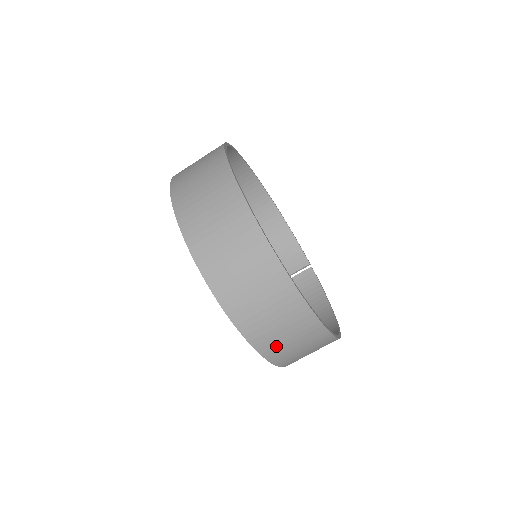
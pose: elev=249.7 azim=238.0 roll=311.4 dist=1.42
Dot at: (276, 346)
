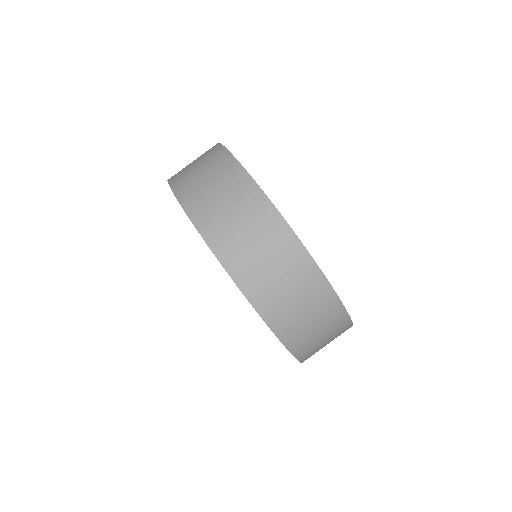
Dot at: (298, 333)
